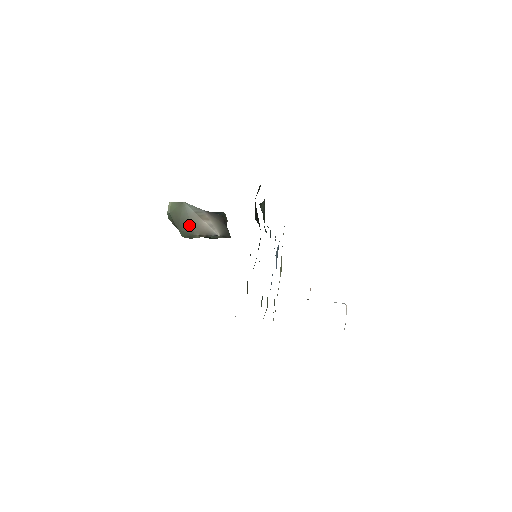
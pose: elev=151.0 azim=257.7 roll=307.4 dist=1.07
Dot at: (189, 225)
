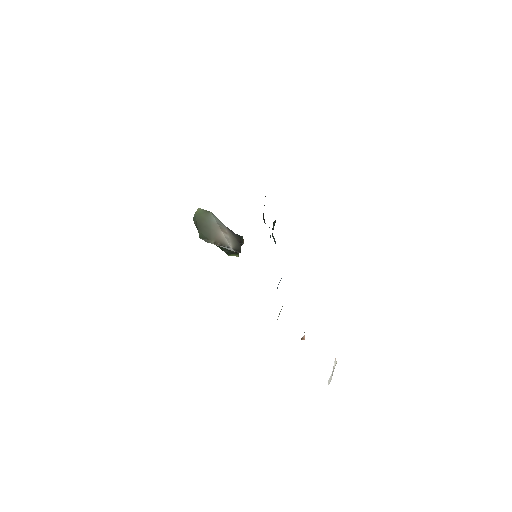
Dot at: (209, 231)
